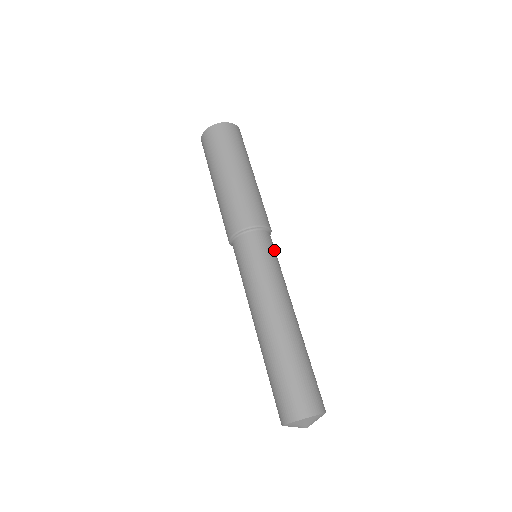
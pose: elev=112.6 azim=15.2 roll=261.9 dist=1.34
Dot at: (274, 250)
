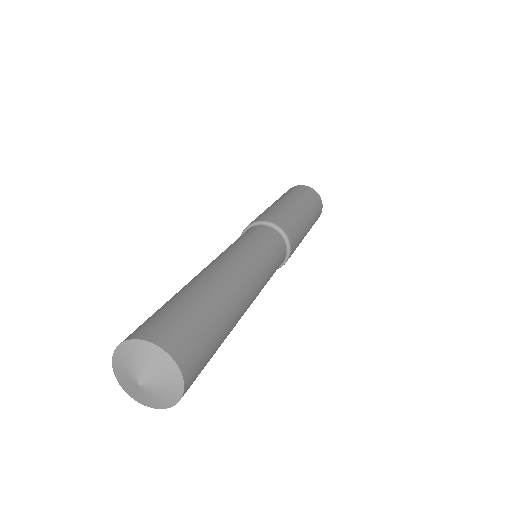
Dot at: (275, 246)
